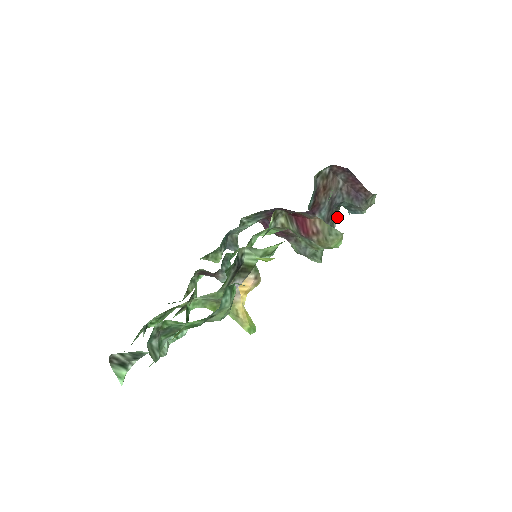
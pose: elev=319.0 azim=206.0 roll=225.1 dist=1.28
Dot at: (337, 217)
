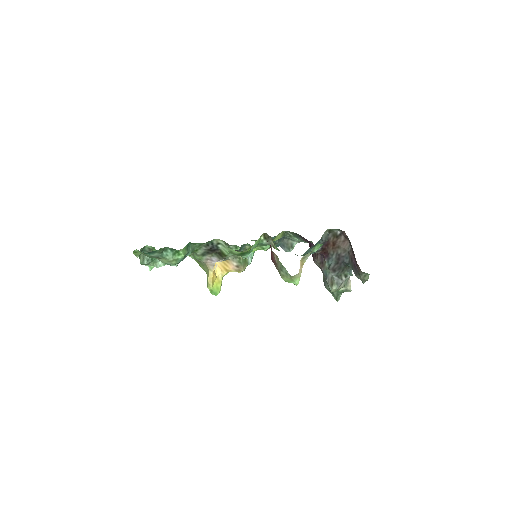
Dot at: (347, 273)
